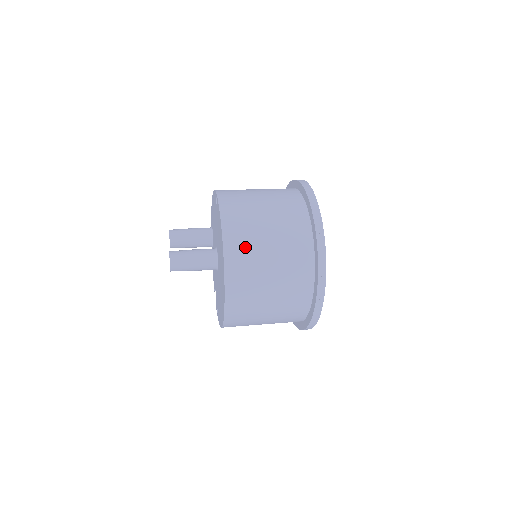
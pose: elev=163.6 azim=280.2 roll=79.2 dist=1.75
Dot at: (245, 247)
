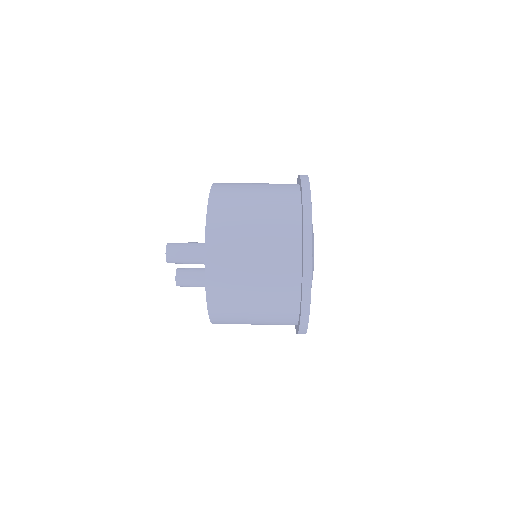
Dot at: (232, 186)
